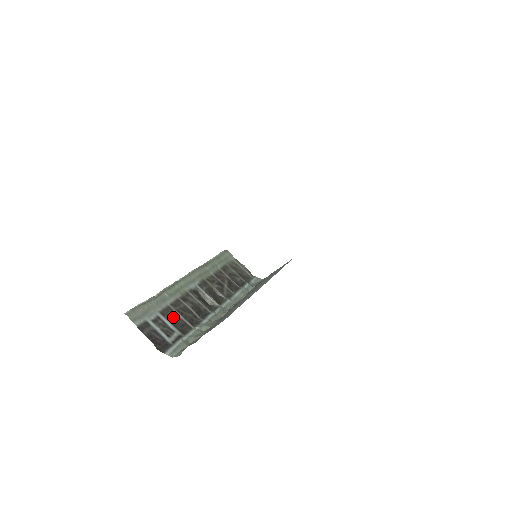
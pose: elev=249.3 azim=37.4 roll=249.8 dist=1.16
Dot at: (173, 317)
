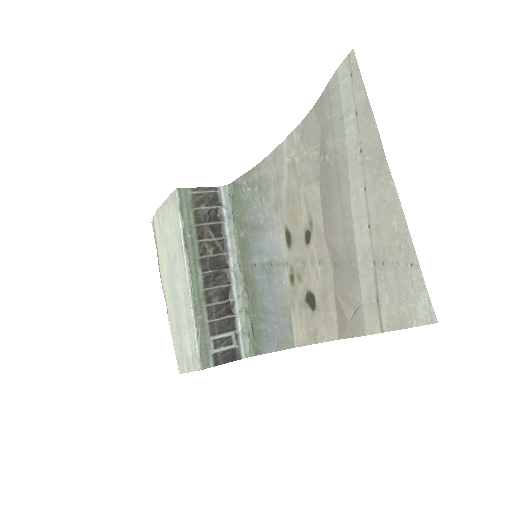
Dot at: (220, 327)
